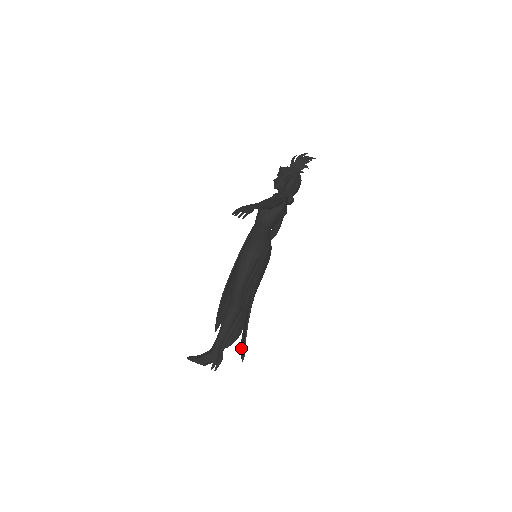
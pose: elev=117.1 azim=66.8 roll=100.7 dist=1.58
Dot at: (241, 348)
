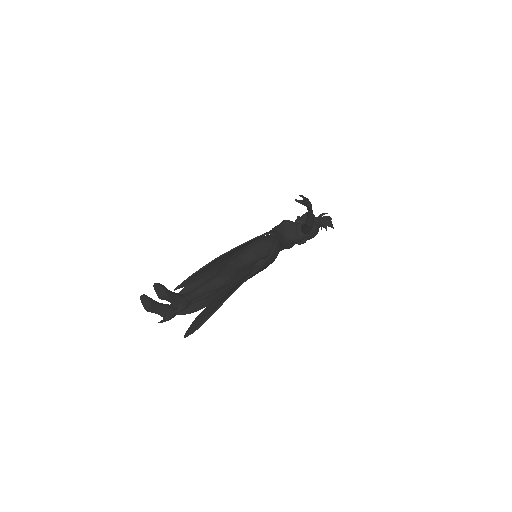
Dot at: (194, 323)
